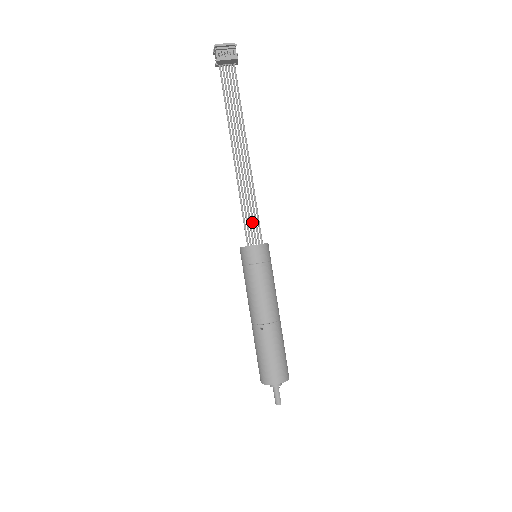
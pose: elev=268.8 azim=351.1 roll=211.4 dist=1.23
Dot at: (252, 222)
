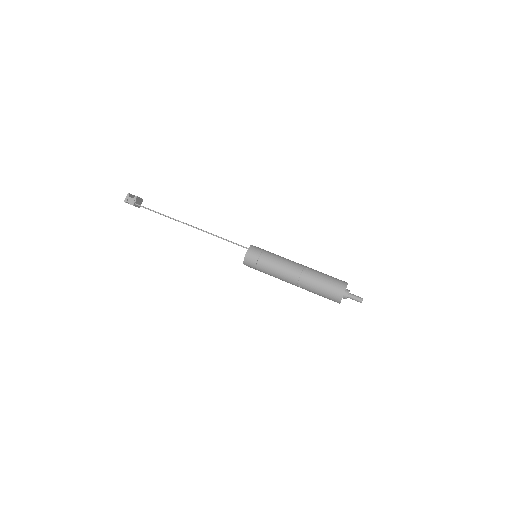
Dot at: occluded
